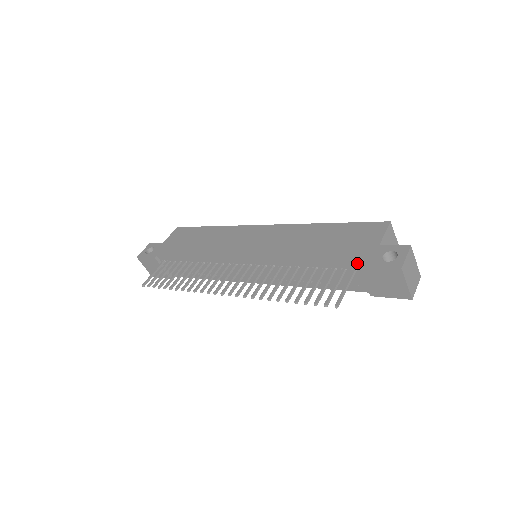
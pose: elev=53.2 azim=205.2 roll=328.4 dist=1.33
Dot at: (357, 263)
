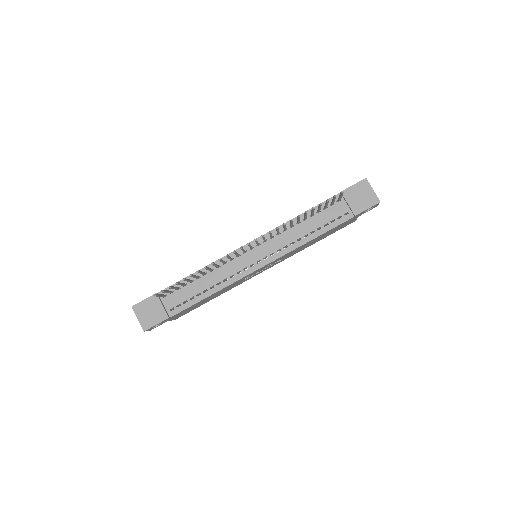
Dot at: (339, 193)
